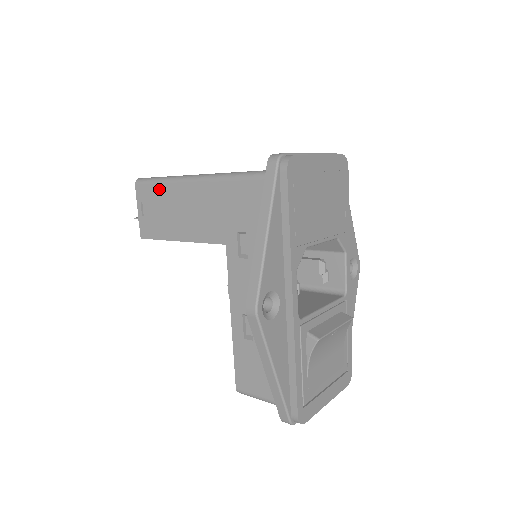
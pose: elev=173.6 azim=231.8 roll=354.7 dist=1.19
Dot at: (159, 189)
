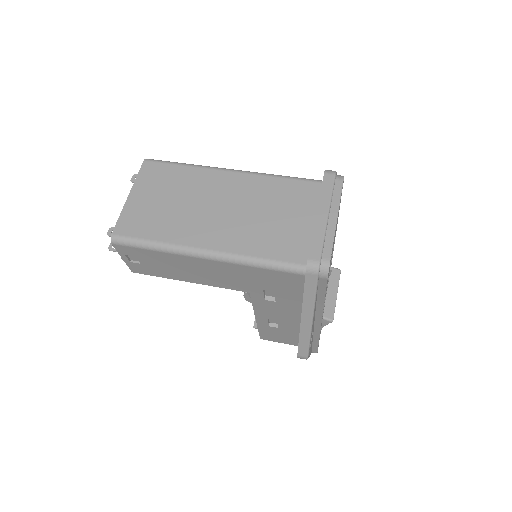
Dot at: (153, 253)
